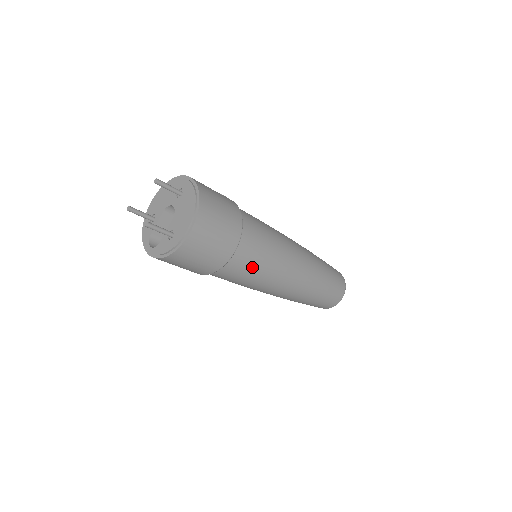
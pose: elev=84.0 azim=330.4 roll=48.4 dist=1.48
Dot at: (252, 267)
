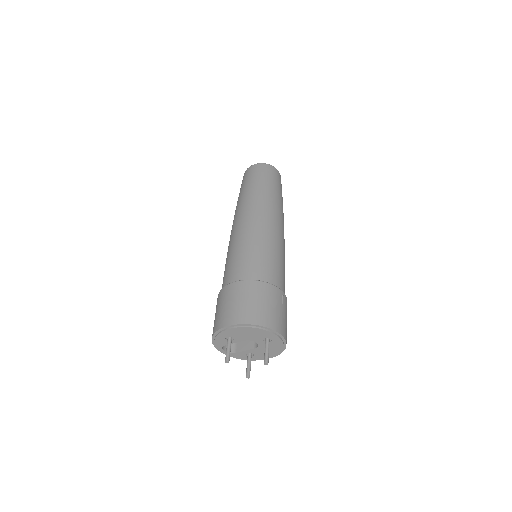
Dot at: occluded
